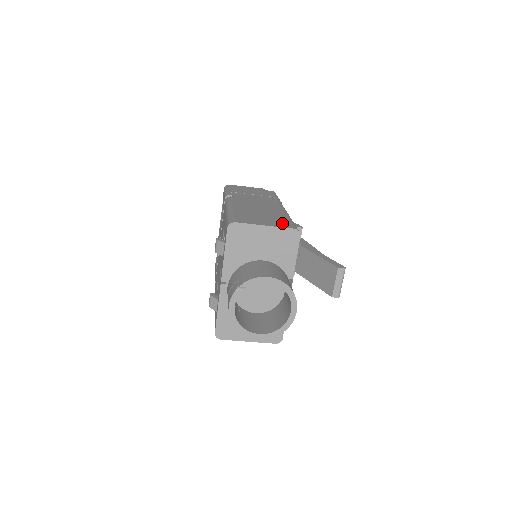
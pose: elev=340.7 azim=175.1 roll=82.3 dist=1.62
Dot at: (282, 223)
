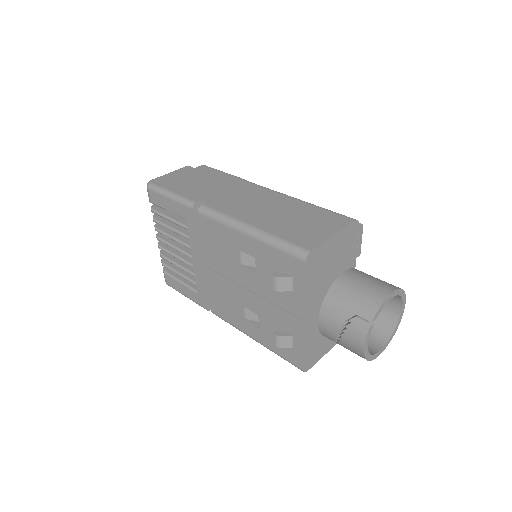
Dot at: (332, 219)
